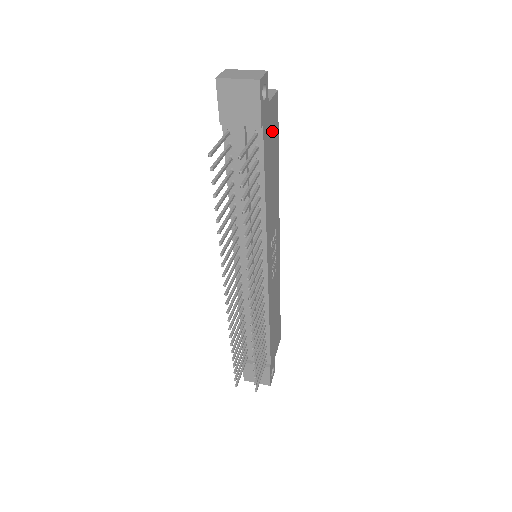
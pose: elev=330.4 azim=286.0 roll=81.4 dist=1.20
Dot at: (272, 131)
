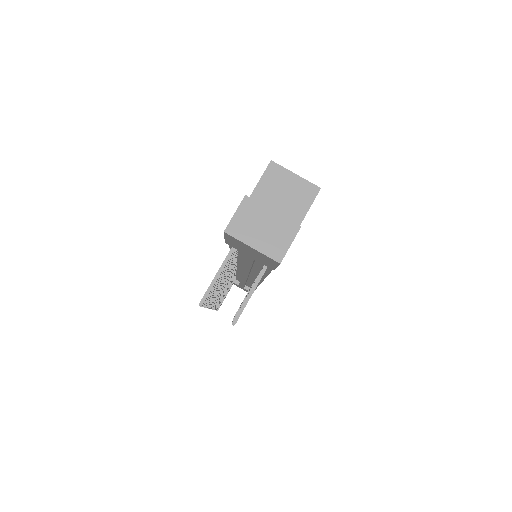
Dot at: occluded
